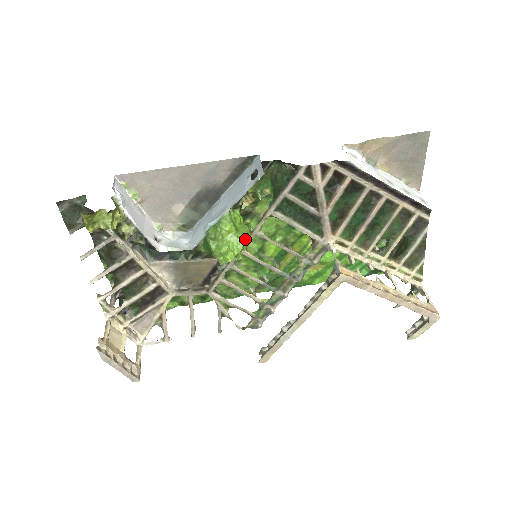
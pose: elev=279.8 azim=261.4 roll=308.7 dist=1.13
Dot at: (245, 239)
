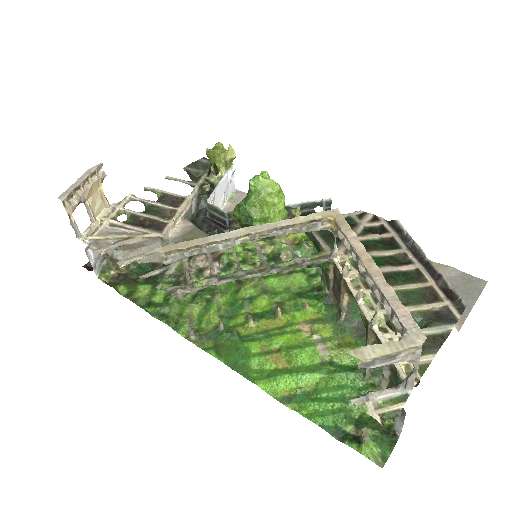
Dot at: (281, 189)
